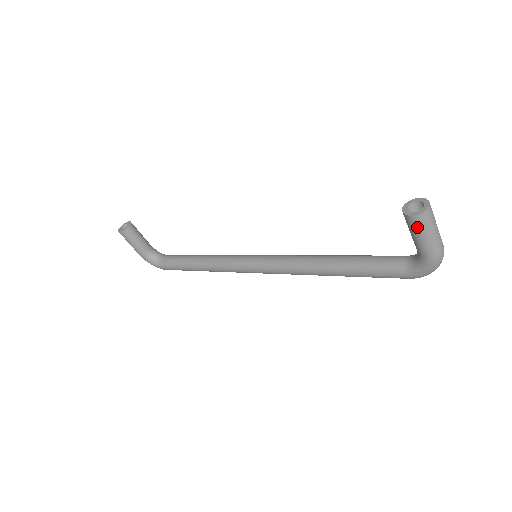
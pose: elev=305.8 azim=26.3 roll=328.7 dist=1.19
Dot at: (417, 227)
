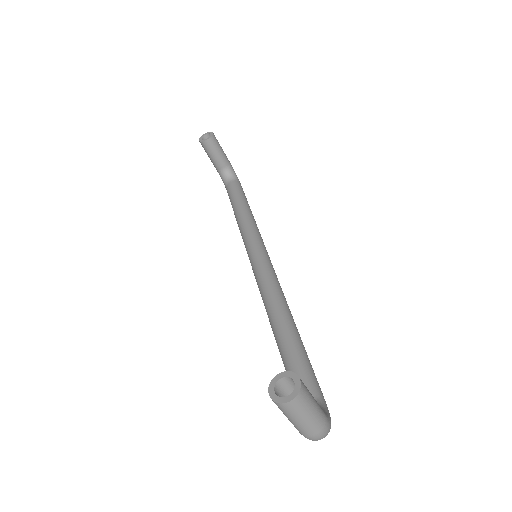
Dot at: occluded
